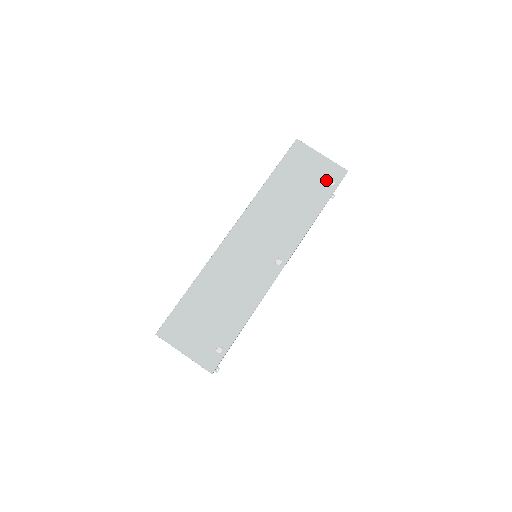
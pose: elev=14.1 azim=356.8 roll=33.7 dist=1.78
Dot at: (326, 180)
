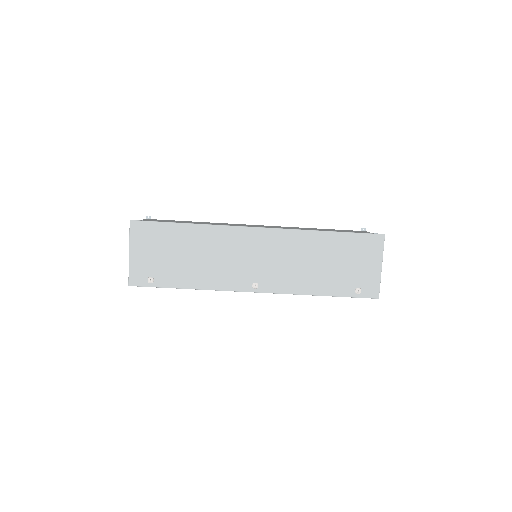
Dot at: (358, 284)
